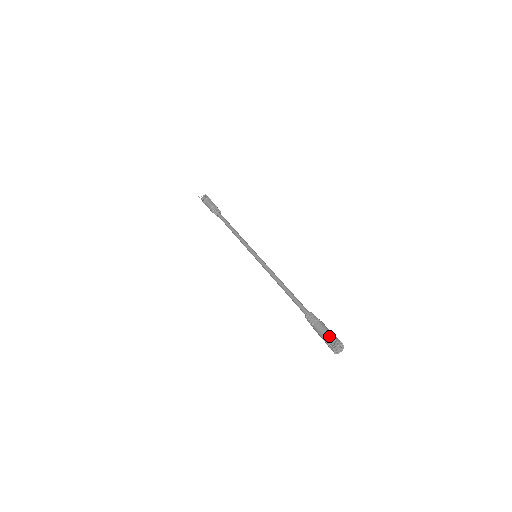
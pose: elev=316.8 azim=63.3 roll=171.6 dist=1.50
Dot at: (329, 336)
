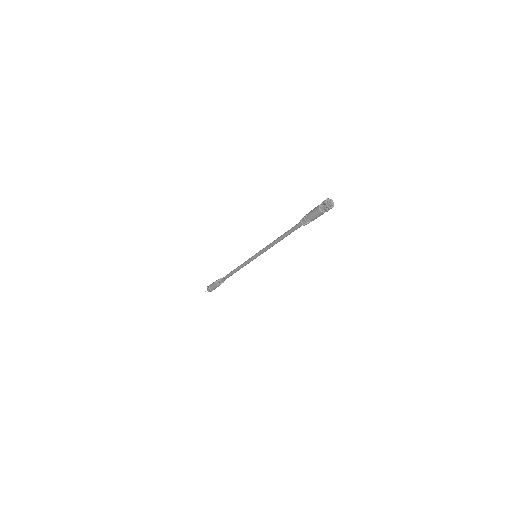
Dot at: (319, 205)
